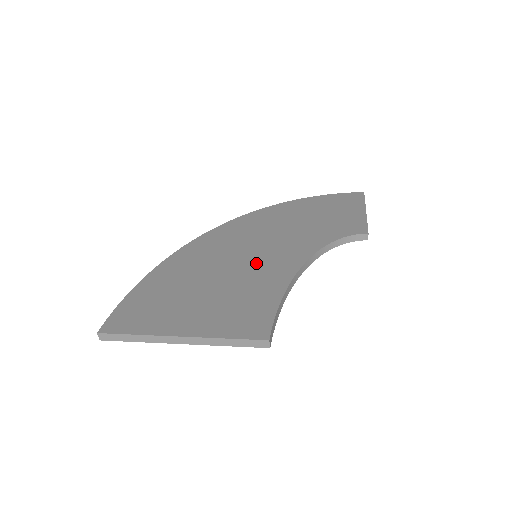
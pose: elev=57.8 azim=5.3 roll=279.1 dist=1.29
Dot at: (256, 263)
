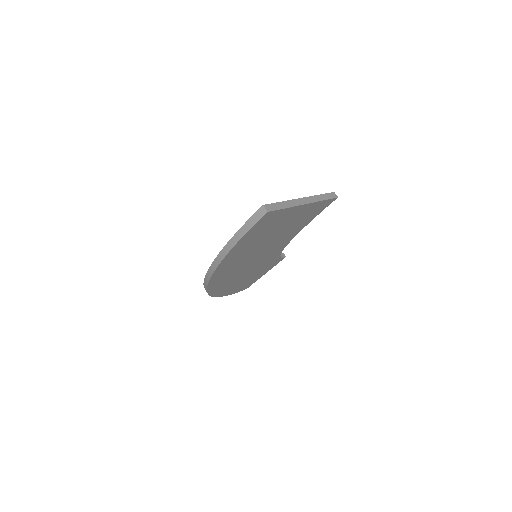
Dot at: occluded
